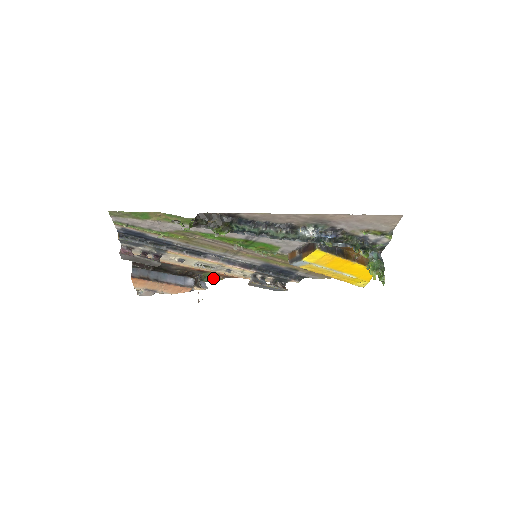
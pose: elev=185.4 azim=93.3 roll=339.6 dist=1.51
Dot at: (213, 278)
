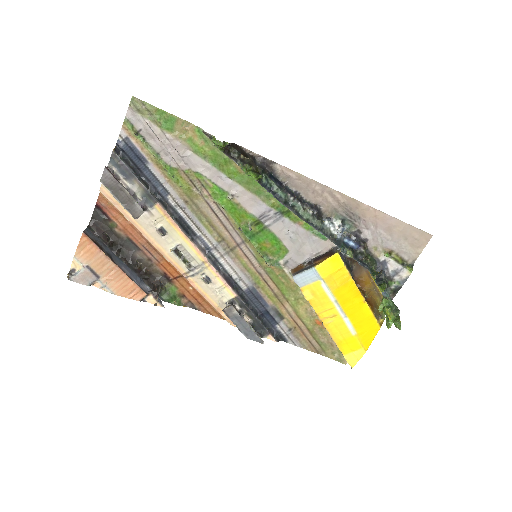
Dot at: (174, 298)
